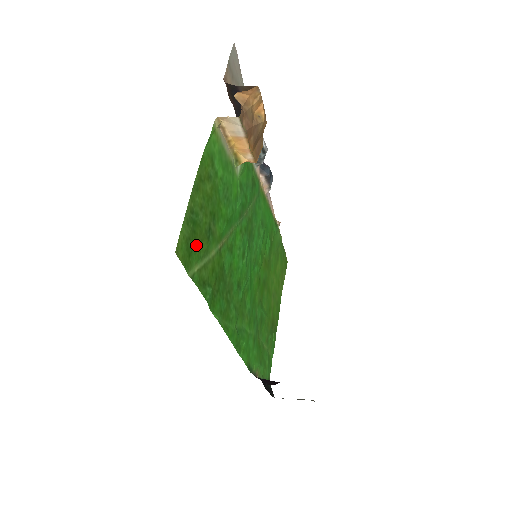
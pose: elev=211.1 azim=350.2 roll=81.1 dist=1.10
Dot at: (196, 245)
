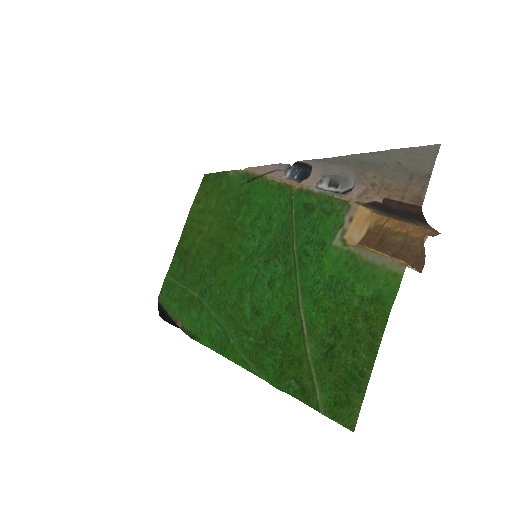
Dot at: (334, 383)
